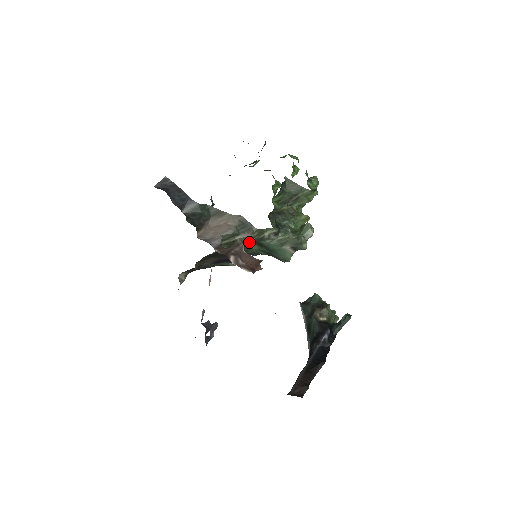
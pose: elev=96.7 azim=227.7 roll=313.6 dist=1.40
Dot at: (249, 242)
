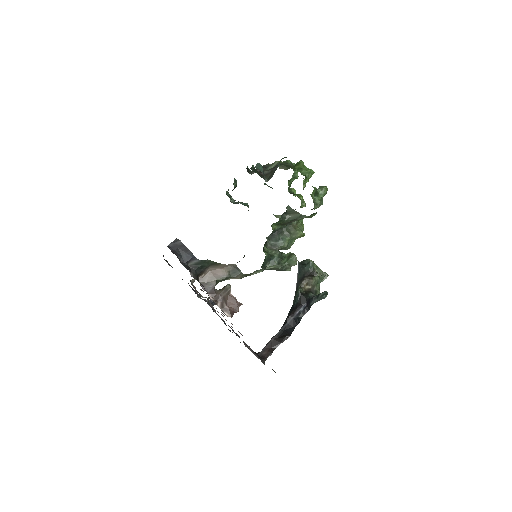
Dot at: occluded
